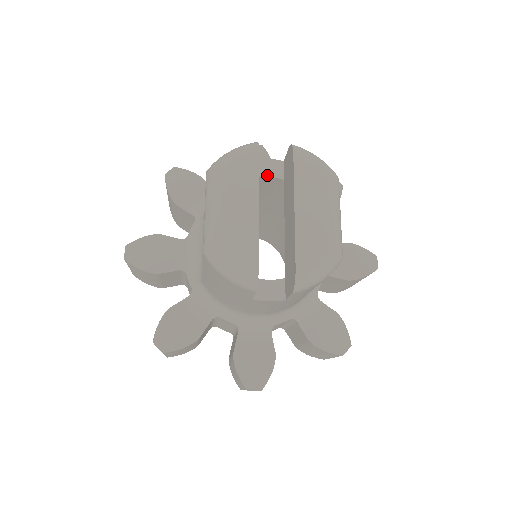
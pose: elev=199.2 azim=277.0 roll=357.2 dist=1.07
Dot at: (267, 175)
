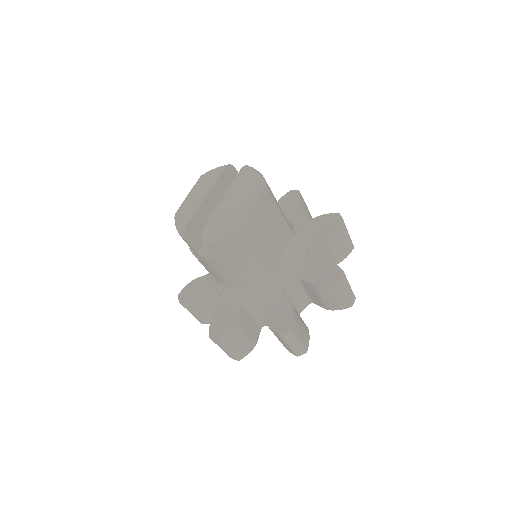
Dot at: occluded
